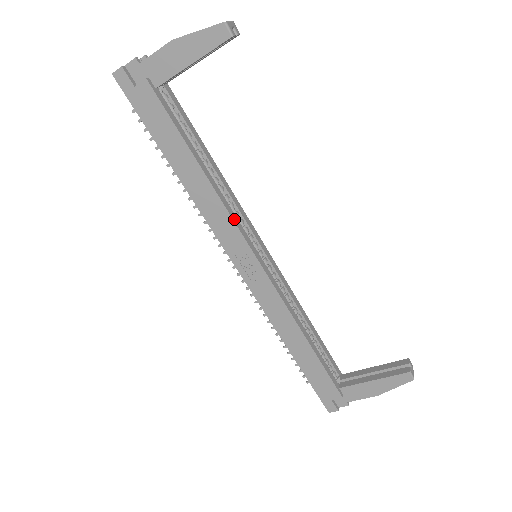
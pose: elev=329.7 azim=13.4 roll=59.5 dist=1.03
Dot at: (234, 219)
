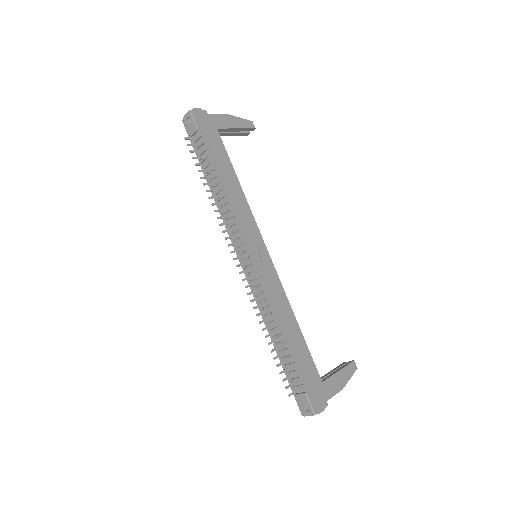
Dot at: (252, 217)
